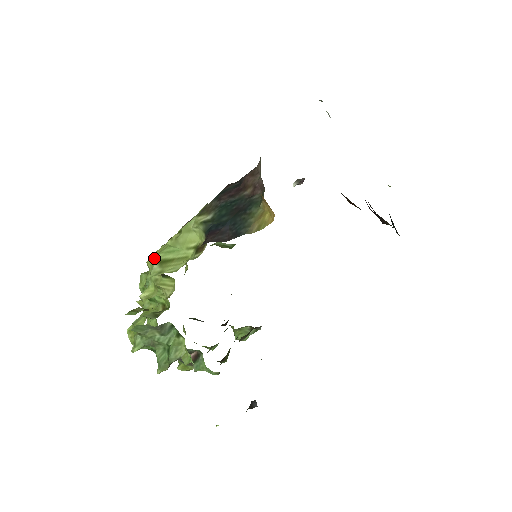
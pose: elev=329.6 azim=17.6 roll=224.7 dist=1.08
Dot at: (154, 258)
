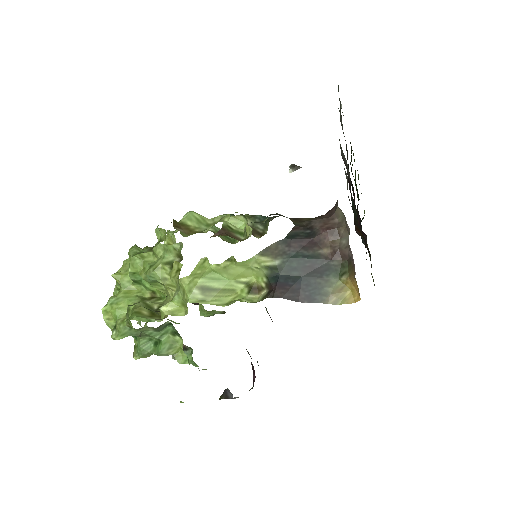
Dot at: (193, 280)
